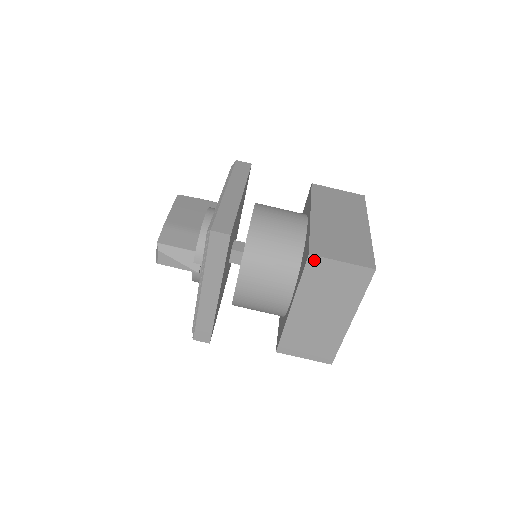
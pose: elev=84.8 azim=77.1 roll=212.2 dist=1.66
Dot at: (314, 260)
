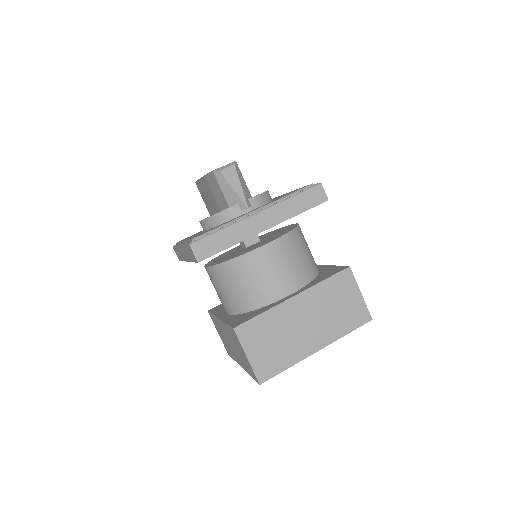
Dot at: (348, 274)
